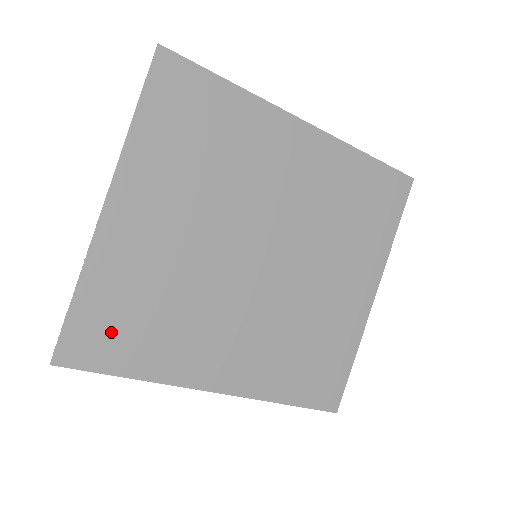
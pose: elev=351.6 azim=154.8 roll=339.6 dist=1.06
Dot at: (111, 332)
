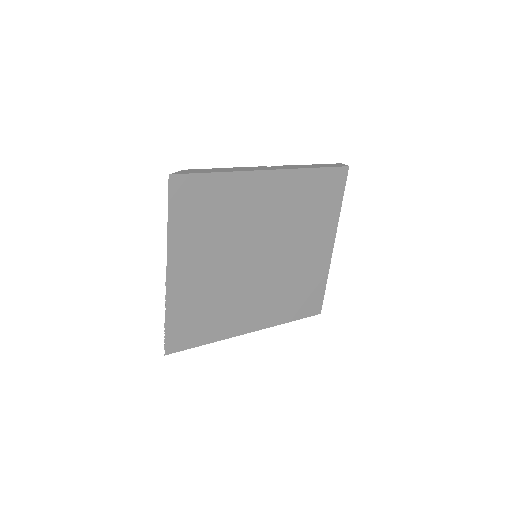
Dot at: (189, 329)
